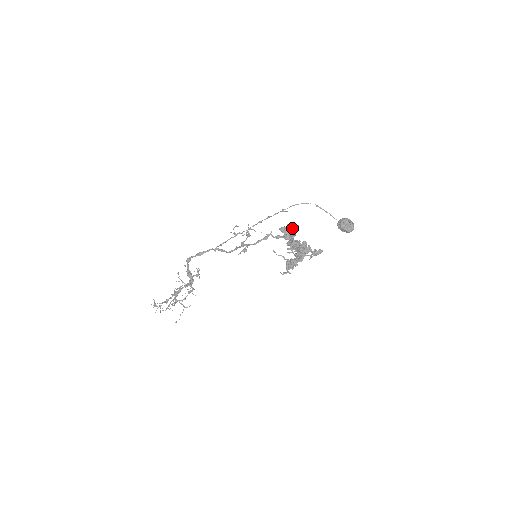
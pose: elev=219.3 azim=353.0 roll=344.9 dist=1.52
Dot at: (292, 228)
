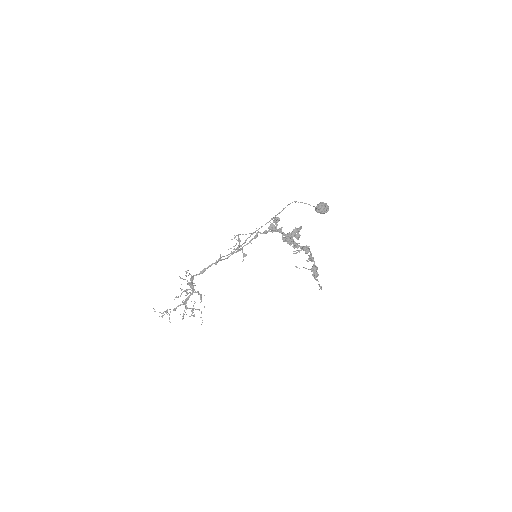
Dot at: (275, 221)
